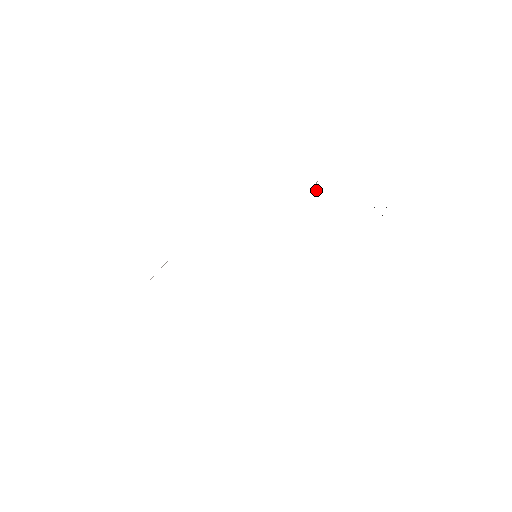
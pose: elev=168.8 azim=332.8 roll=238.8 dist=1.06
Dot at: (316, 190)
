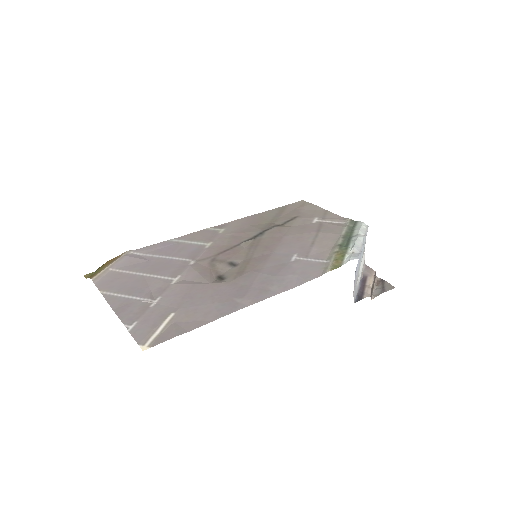
Dot at: (353, 244)
